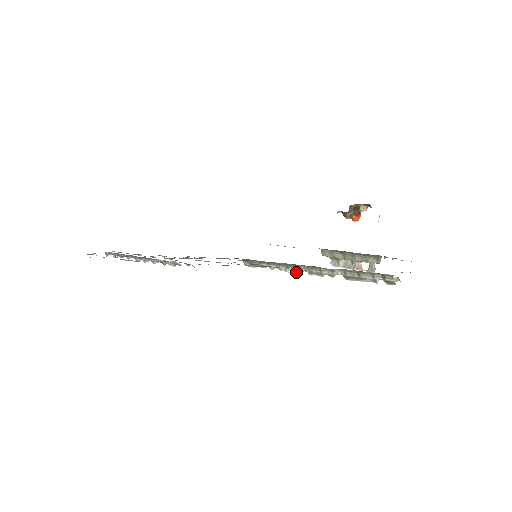
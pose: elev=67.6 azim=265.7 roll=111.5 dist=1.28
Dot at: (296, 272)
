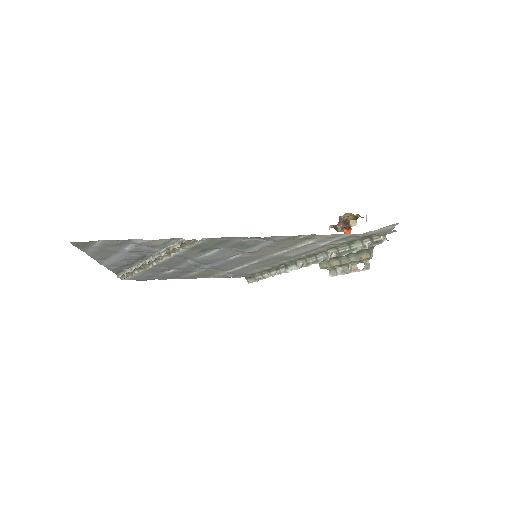
Dot at: (295, 269)
